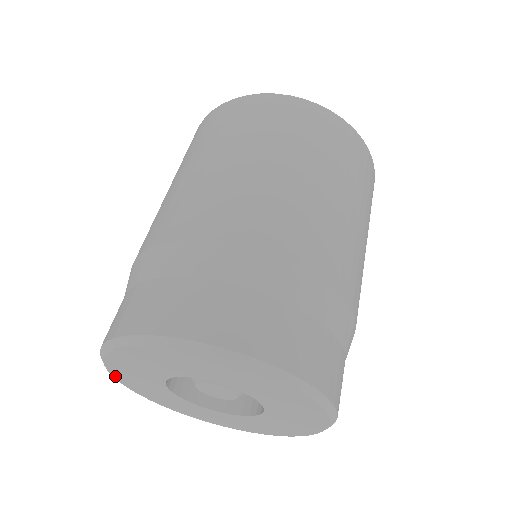
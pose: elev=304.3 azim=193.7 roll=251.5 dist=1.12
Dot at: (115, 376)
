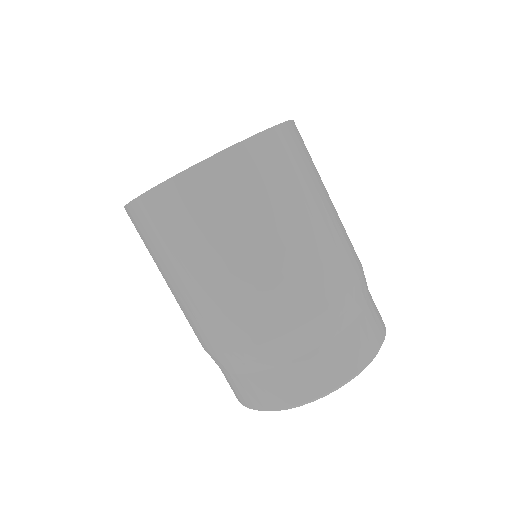
Dot at: occluded
